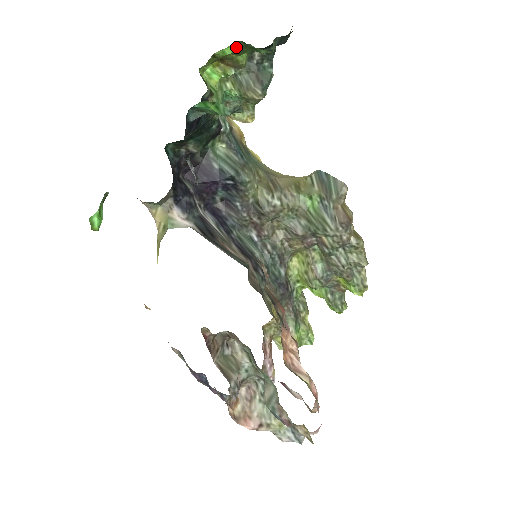
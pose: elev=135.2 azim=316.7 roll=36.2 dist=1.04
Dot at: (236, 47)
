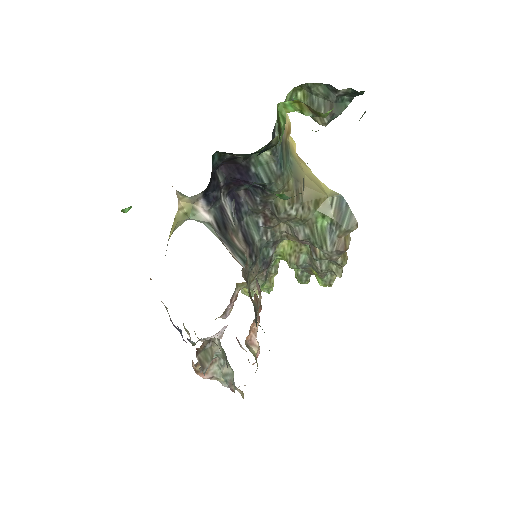
Dot at: occluded
